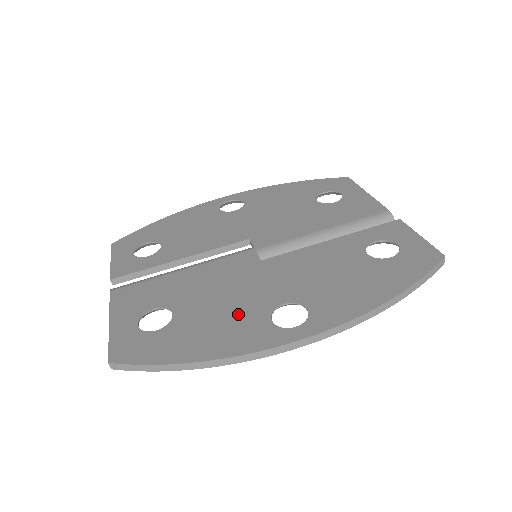
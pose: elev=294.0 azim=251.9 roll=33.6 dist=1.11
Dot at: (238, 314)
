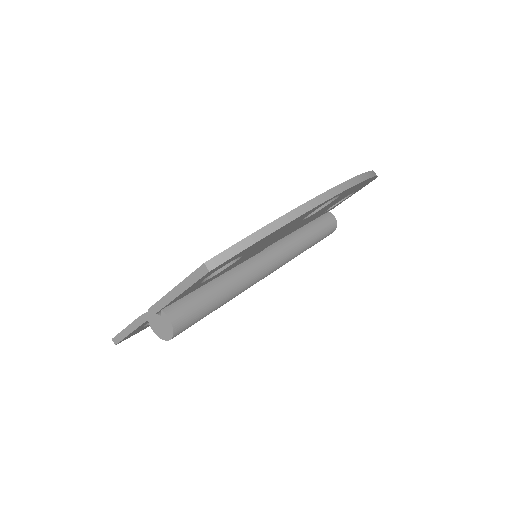
Dot at: occluded
